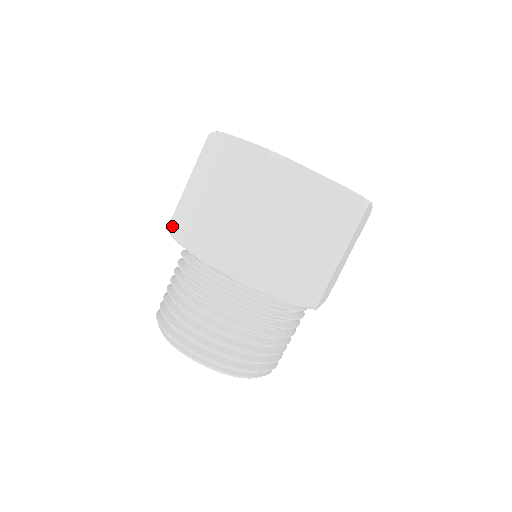
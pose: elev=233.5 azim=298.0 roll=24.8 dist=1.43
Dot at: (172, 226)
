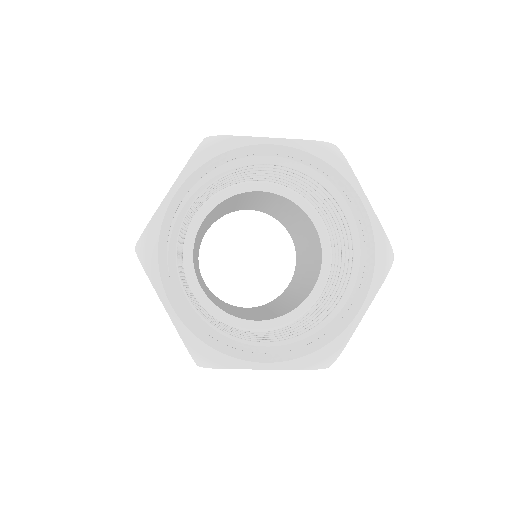
Dot at: occluded
